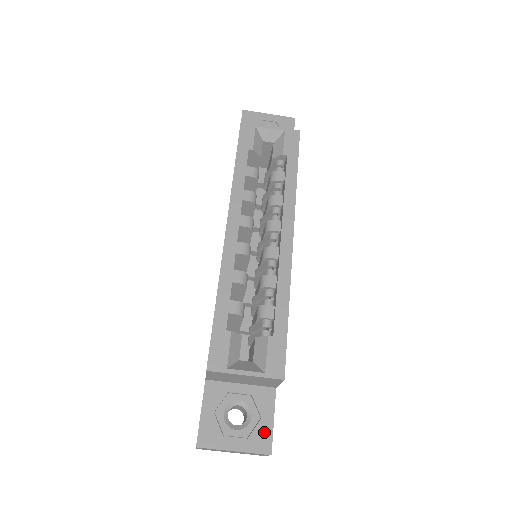
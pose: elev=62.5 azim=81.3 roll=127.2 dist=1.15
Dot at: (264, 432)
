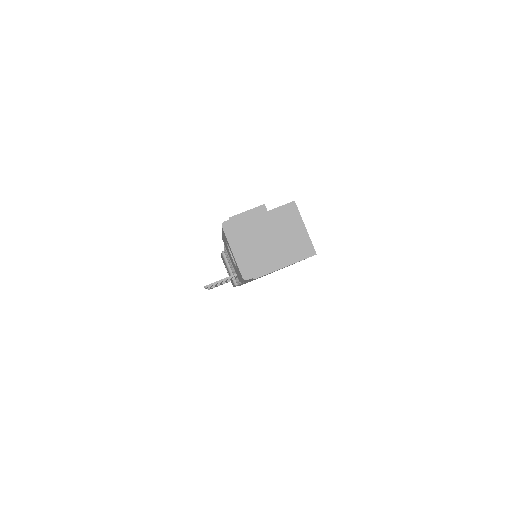
Dot at: occluded
